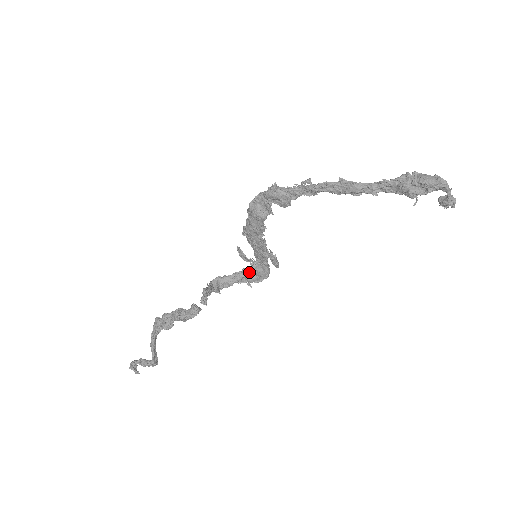
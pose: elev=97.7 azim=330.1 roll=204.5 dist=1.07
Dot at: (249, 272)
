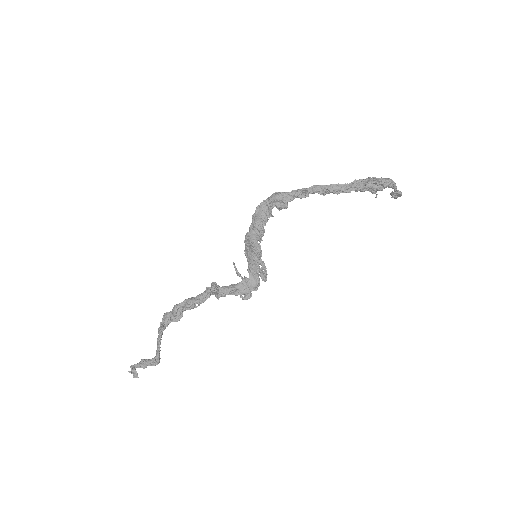
Dot at: (242, 284)
